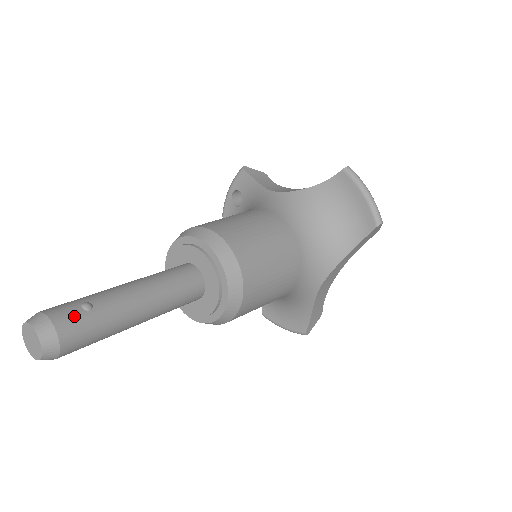
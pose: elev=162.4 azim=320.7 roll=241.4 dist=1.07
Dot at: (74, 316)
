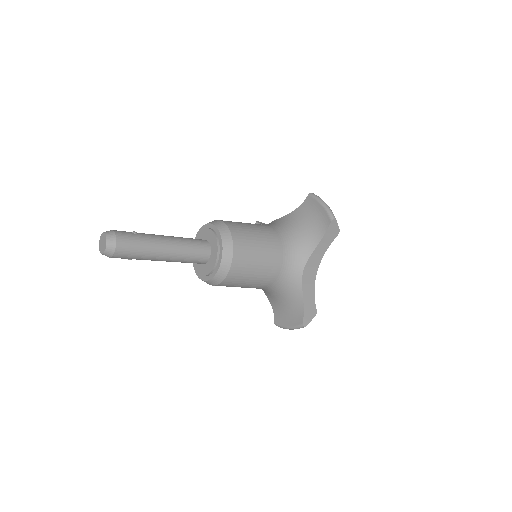
Dot at: (126, 233)
